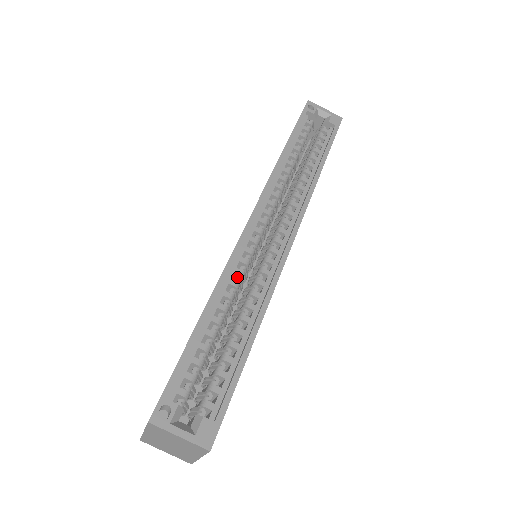
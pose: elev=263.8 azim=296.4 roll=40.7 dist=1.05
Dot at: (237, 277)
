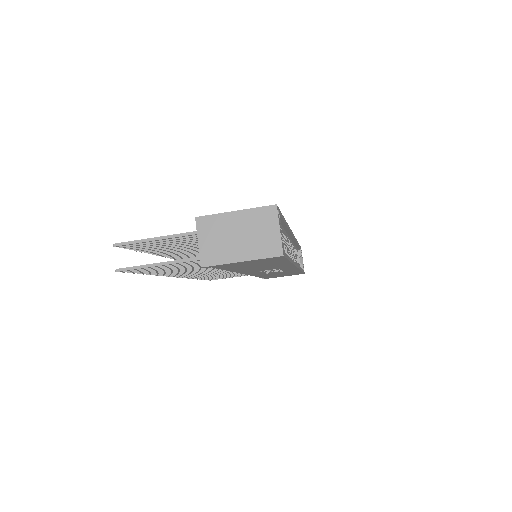
Dot at: occluded
